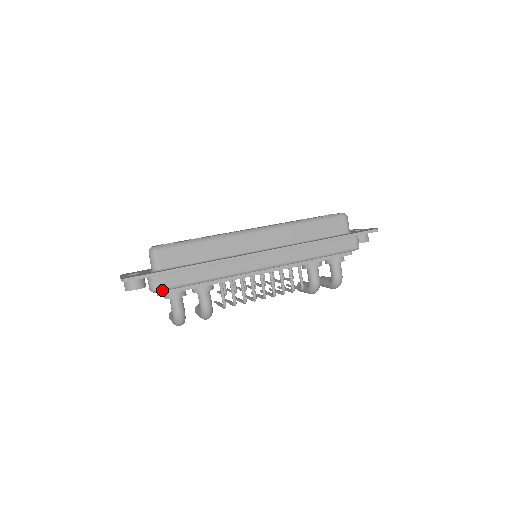
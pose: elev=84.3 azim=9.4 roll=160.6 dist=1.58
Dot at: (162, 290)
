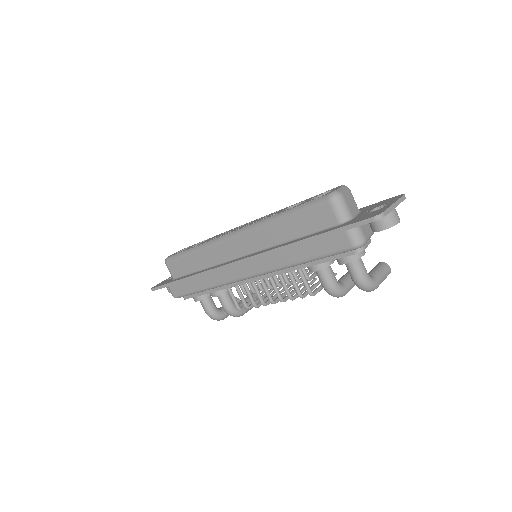
Dot at: (178, 297)
